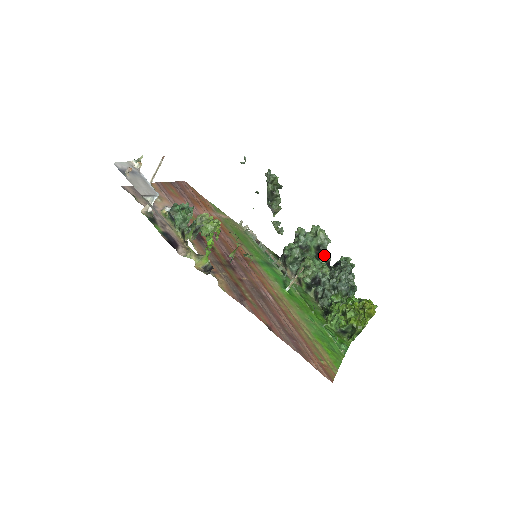
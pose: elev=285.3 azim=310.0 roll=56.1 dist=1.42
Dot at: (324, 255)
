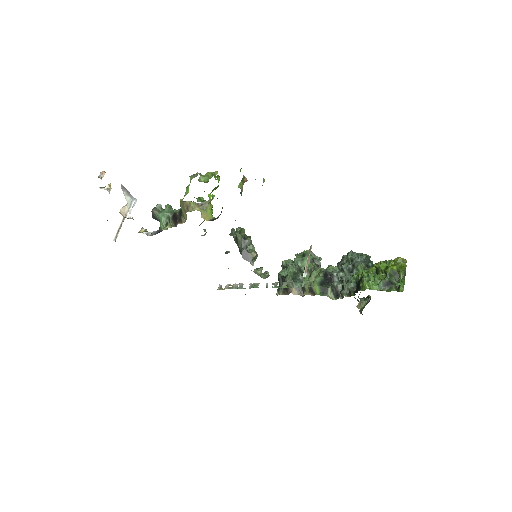
Dot at: occluded
